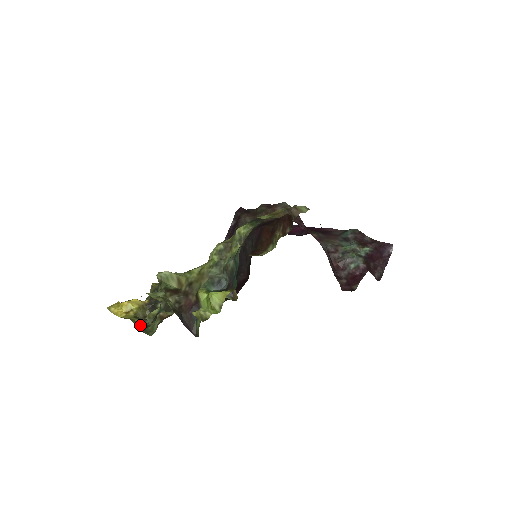
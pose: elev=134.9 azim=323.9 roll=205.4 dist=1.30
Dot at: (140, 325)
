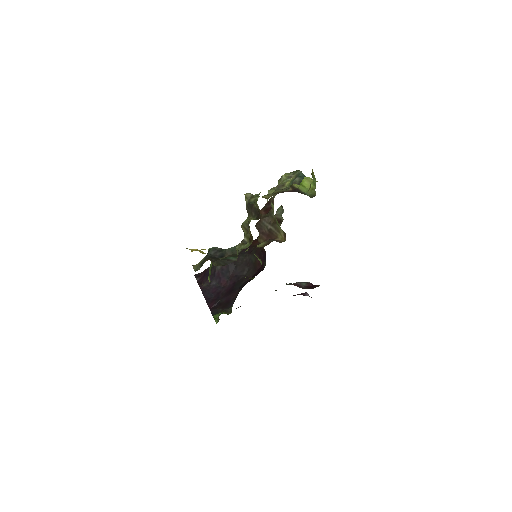
Dot at: occluded
